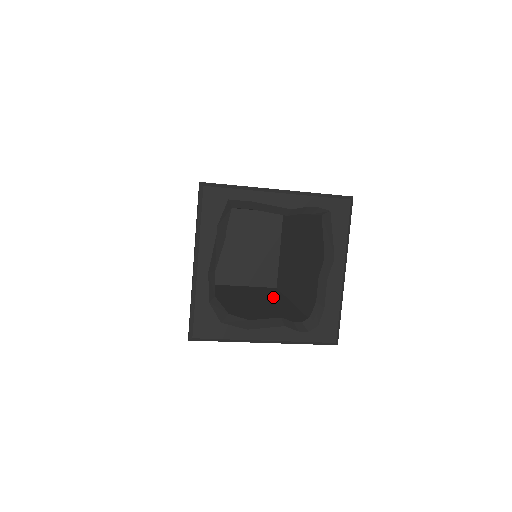
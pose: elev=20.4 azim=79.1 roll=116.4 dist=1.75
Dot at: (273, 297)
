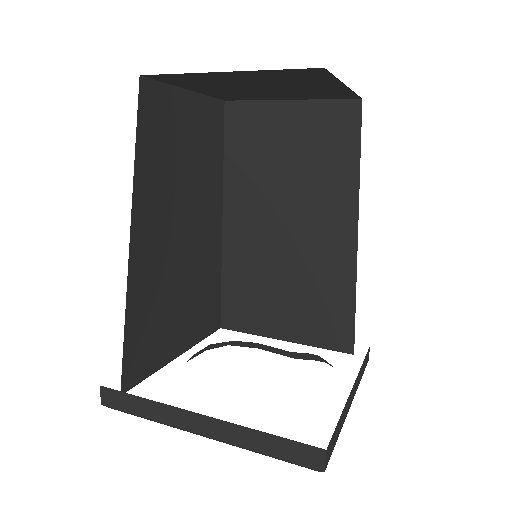
Dot at: (334, 177)
